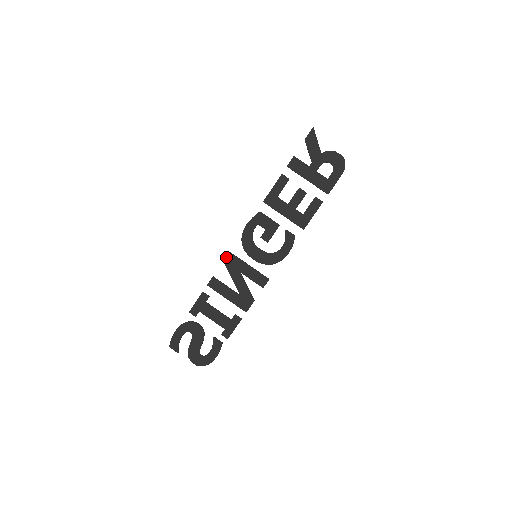
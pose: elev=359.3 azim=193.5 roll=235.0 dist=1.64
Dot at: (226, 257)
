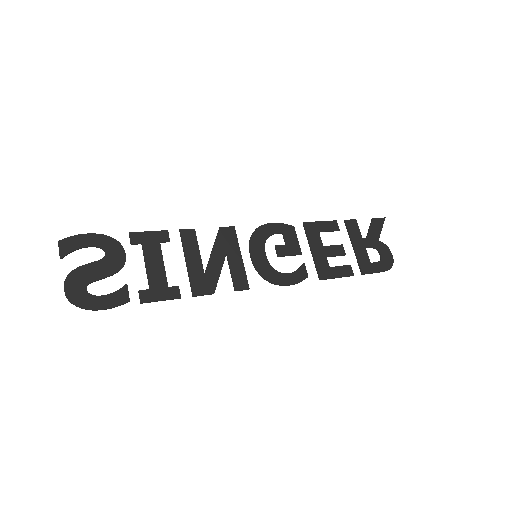
Dot at: (226, 227)
